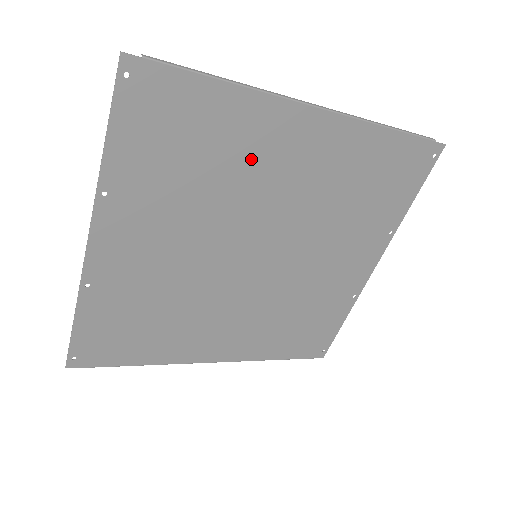
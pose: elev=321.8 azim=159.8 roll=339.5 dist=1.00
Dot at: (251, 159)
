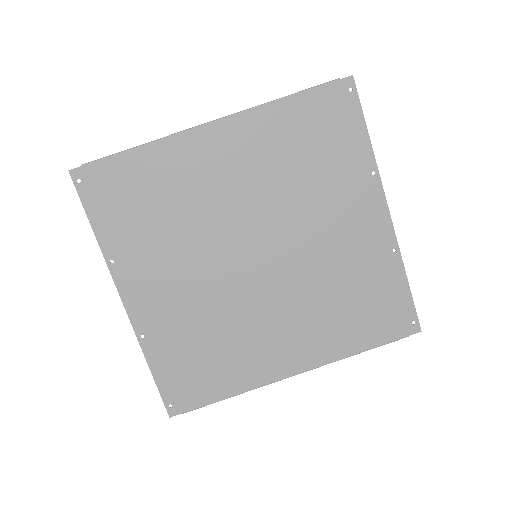
Dot at: (192, 185)
